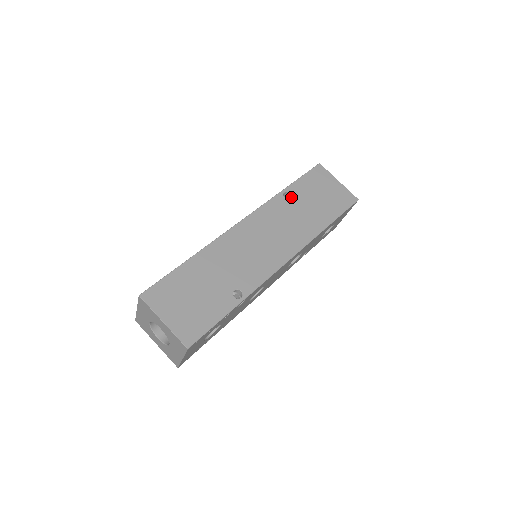
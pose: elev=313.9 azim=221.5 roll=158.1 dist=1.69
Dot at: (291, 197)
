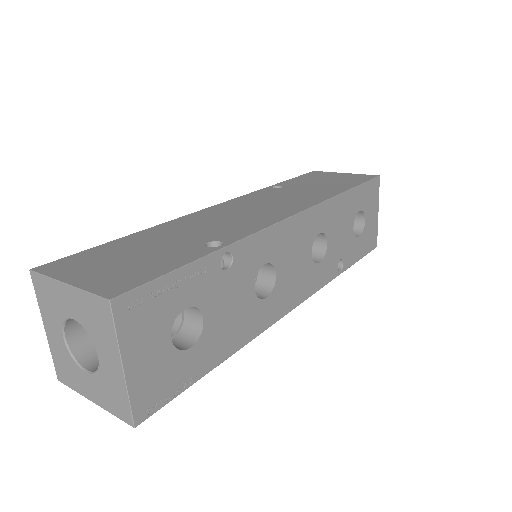
Dot at: (283, 187)
